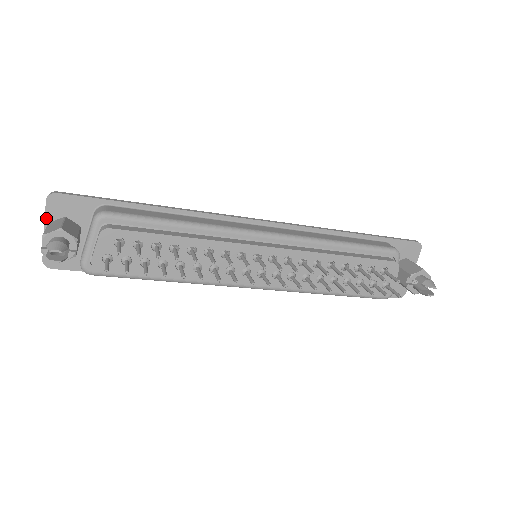
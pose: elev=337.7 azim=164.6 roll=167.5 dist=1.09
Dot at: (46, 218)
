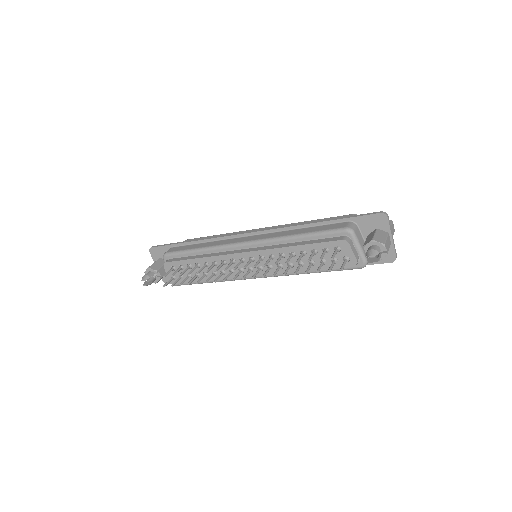
Dot at: (154, 260)
